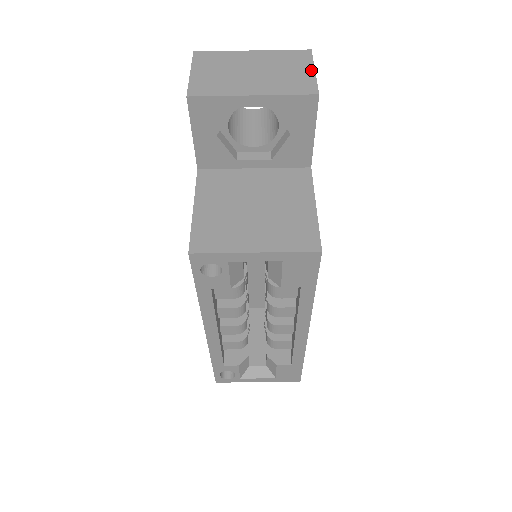
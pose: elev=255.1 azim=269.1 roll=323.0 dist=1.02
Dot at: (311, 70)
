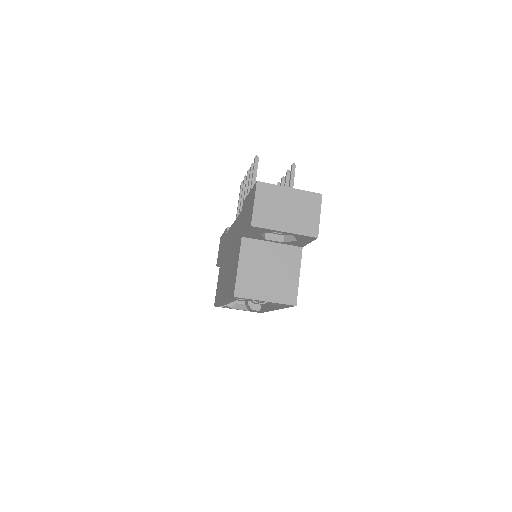
Dot at: (318, 215)
